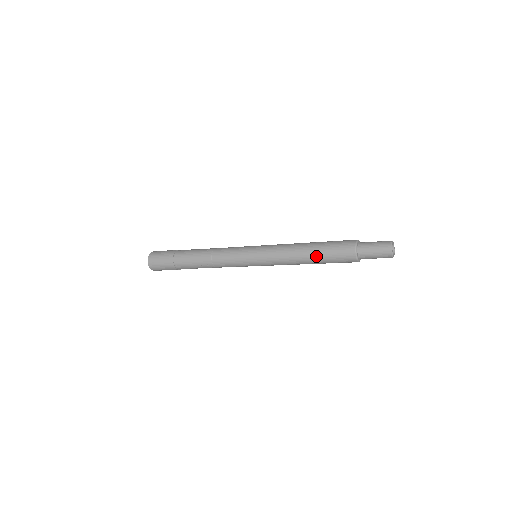
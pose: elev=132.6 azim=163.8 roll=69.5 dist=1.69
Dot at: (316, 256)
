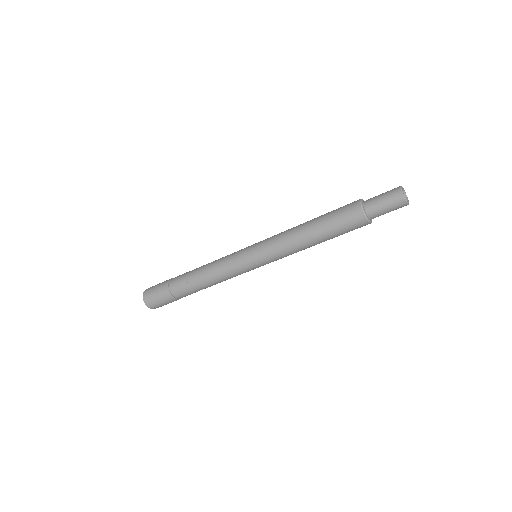
Dot at: (325, 239)
